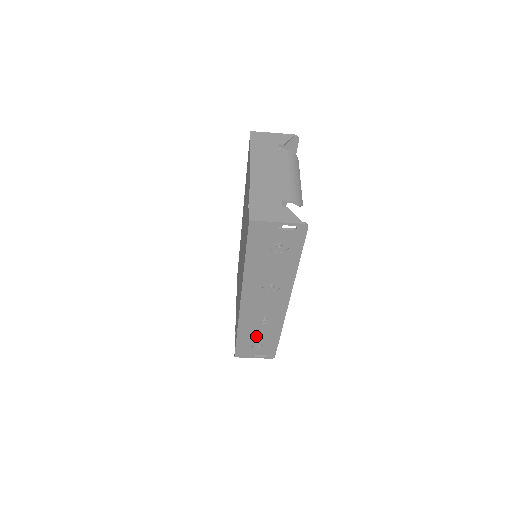
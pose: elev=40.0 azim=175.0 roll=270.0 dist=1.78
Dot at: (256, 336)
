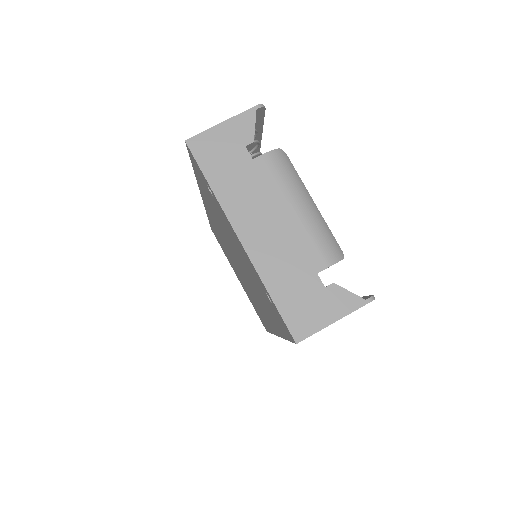
Dot at: occluded
